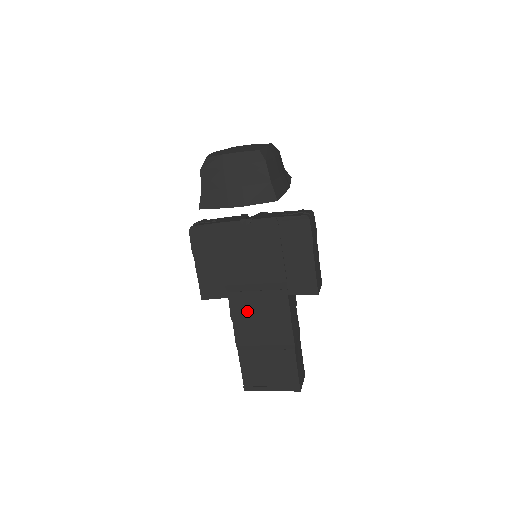
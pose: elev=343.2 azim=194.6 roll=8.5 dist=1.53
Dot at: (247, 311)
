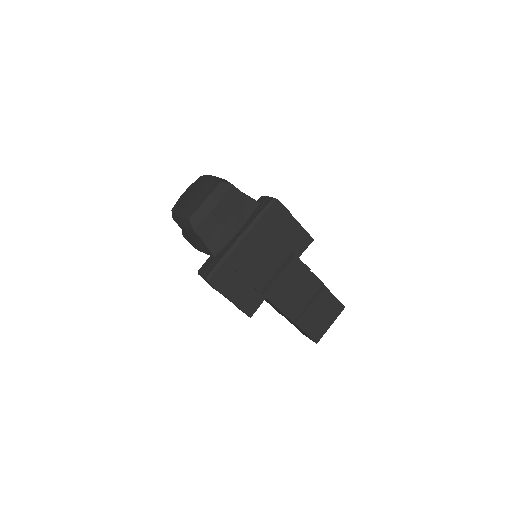
Dot at: (283, 293)
